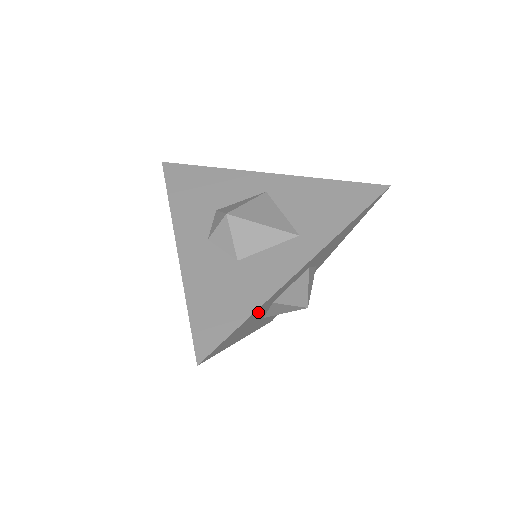
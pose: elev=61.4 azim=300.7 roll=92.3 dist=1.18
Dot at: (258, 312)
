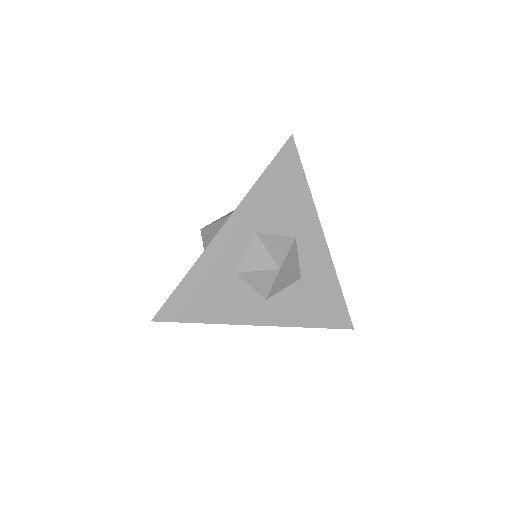
Dot at: (207, 277)
